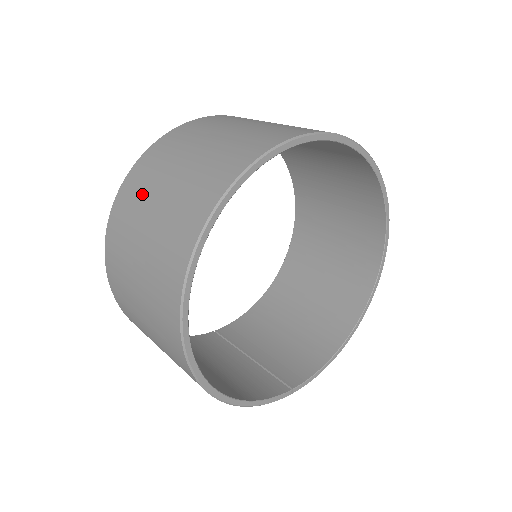
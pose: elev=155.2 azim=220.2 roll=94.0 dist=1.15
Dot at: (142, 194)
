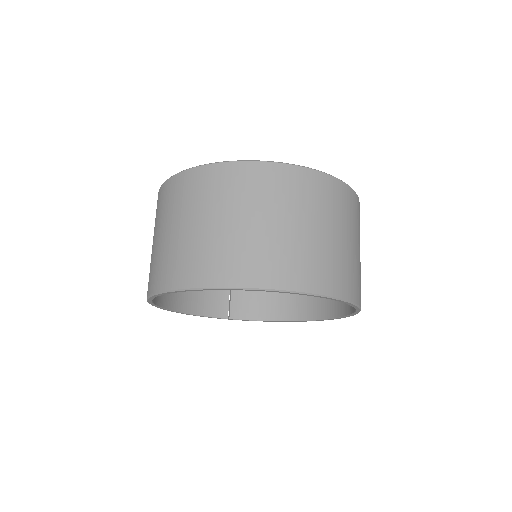
Dot at: (181, 205)
